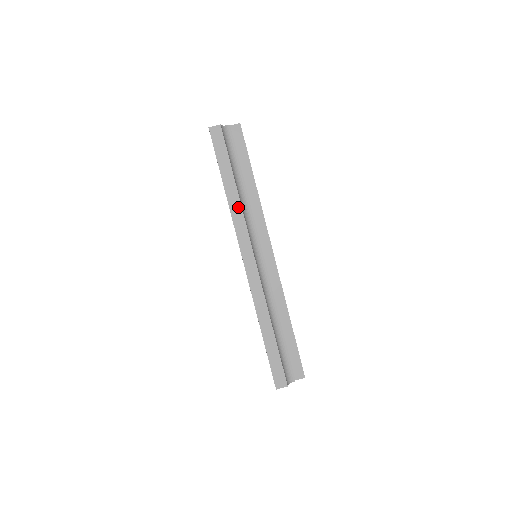
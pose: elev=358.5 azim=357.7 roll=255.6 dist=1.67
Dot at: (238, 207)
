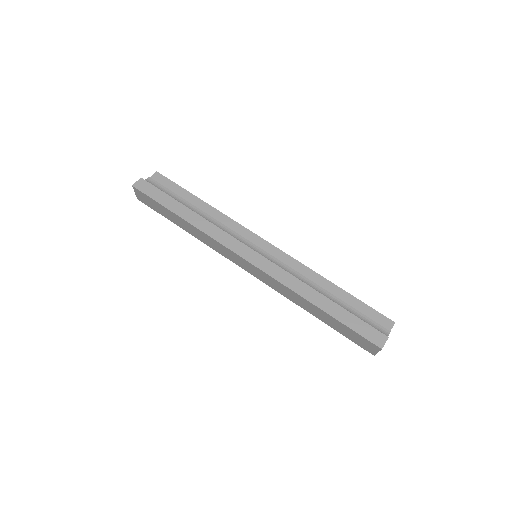
Dot at: (207, 224)
